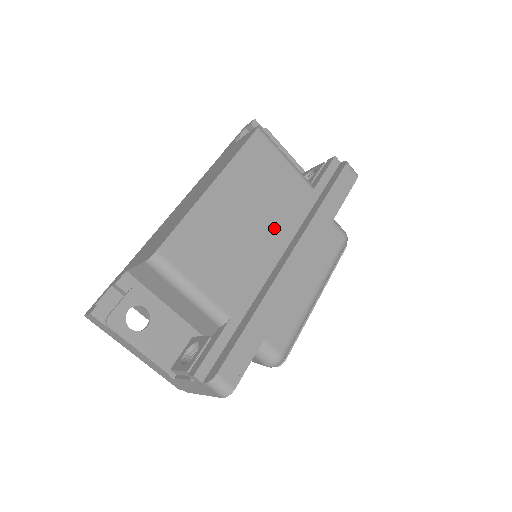
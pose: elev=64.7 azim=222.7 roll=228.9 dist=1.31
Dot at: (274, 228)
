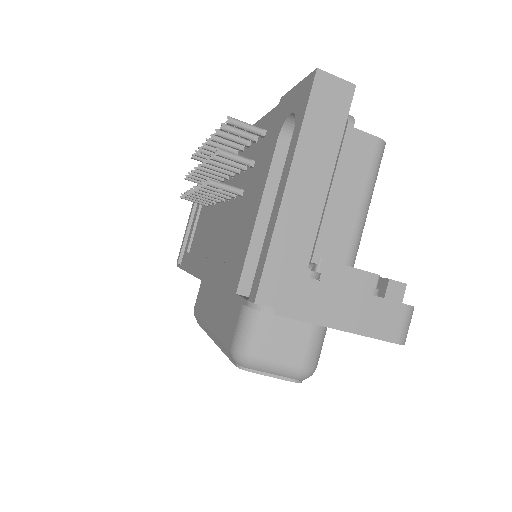
Dot at: occluded
